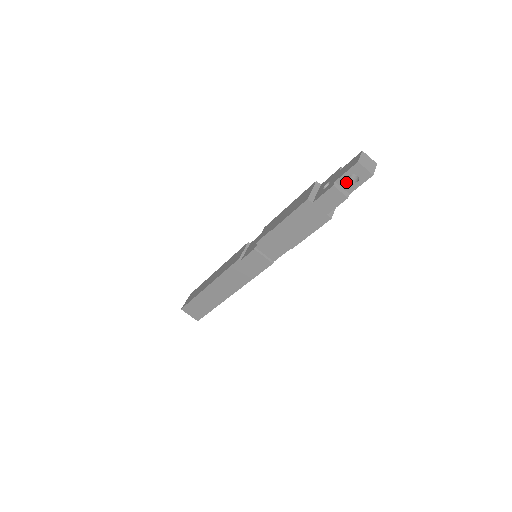
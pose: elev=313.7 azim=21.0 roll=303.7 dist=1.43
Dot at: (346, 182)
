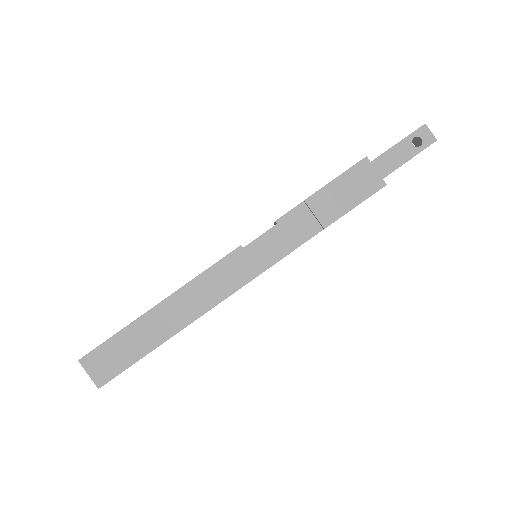
Dot at: (408, 145)
